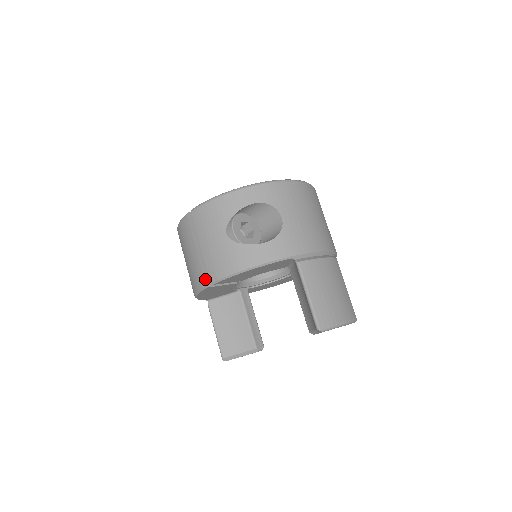
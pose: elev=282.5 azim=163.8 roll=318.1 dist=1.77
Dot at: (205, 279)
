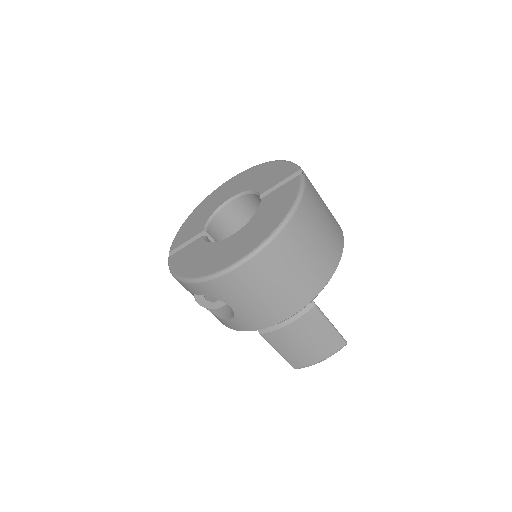
Dot at: occluded
